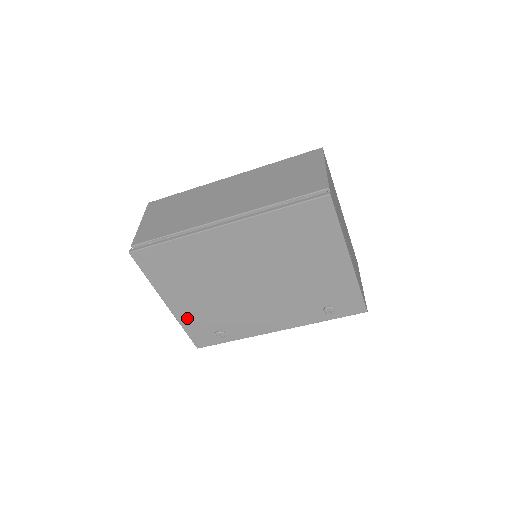
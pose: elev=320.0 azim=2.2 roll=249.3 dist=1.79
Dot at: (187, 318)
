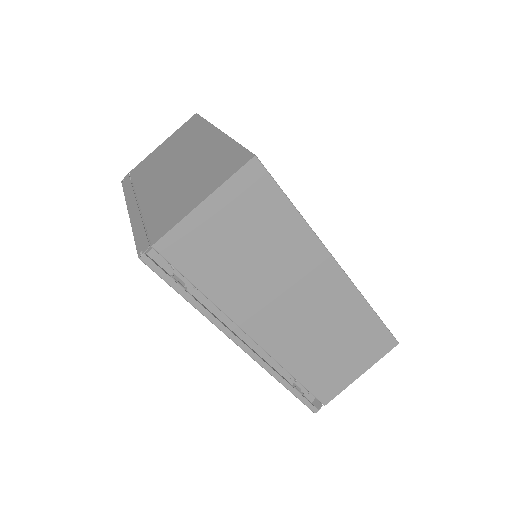
Dot at: occluded
